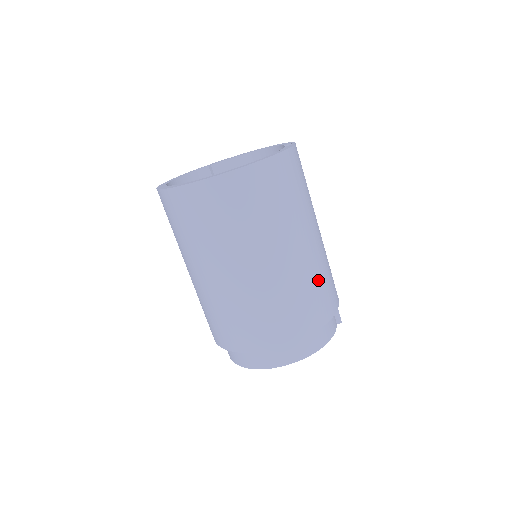
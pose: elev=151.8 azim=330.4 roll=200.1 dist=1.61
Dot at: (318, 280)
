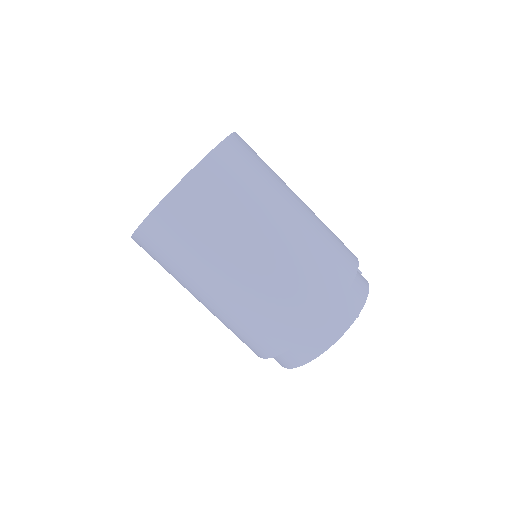
Dot at: (327, 229)
